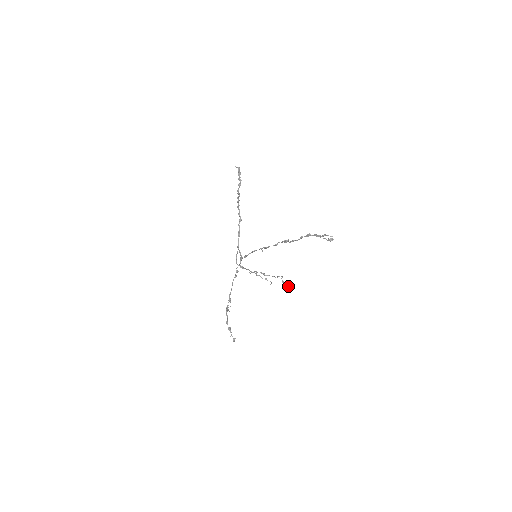
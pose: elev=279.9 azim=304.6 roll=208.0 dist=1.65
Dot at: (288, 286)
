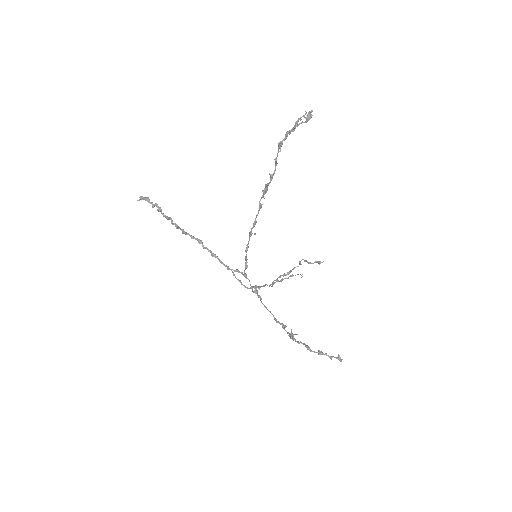
Dot at: (318, 262)
